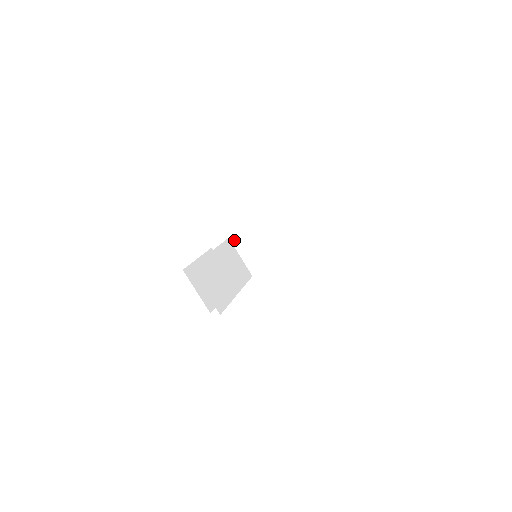
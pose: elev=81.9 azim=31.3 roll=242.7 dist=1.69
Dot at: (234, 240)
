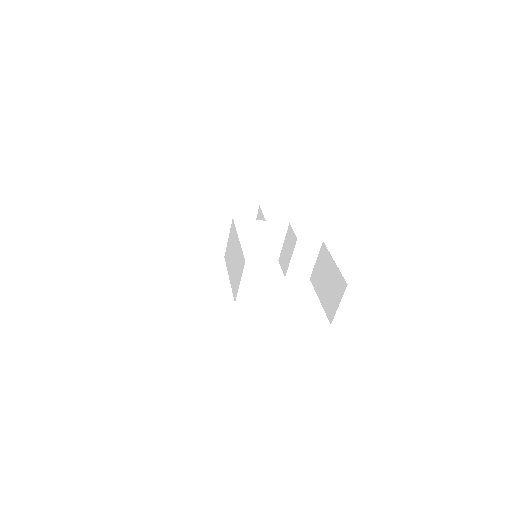
Dot at: (236, 222)
